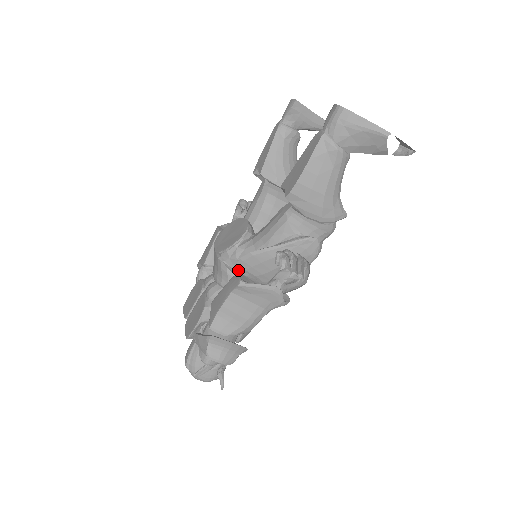
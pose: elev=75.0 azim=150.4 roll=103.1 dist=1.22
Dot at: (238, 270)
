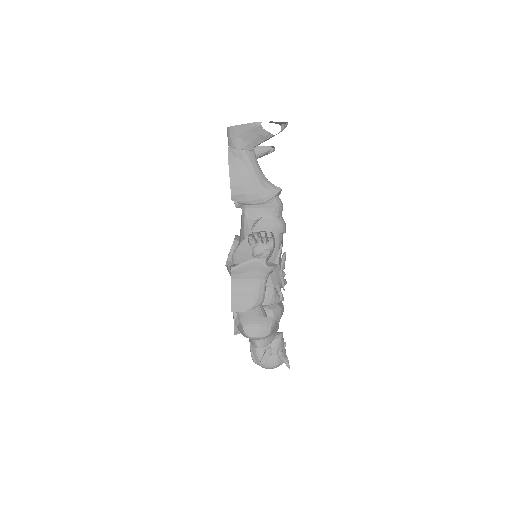
Dot at: occluded
